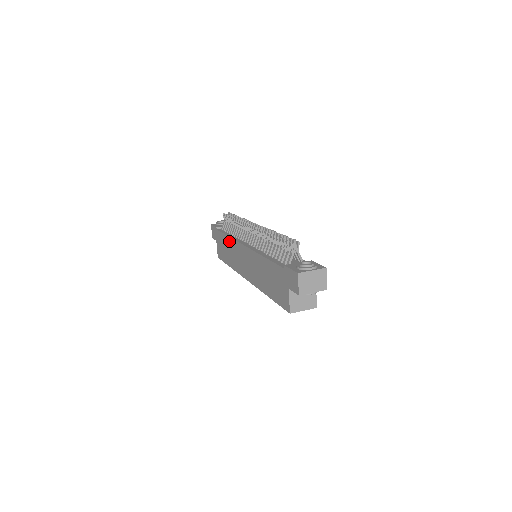
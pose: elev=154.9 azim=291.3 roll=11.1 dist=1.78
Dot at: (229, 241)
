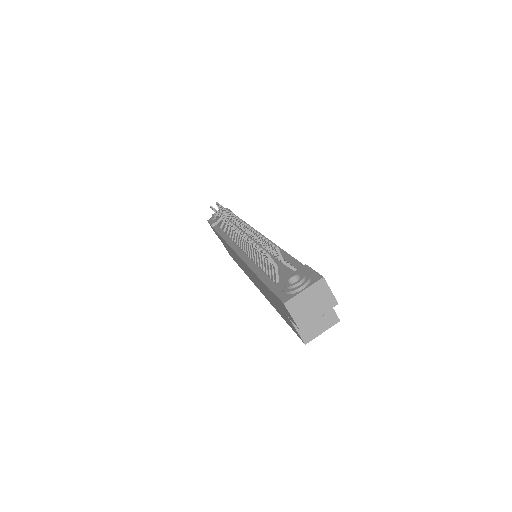
Dot at: (225, 243)
